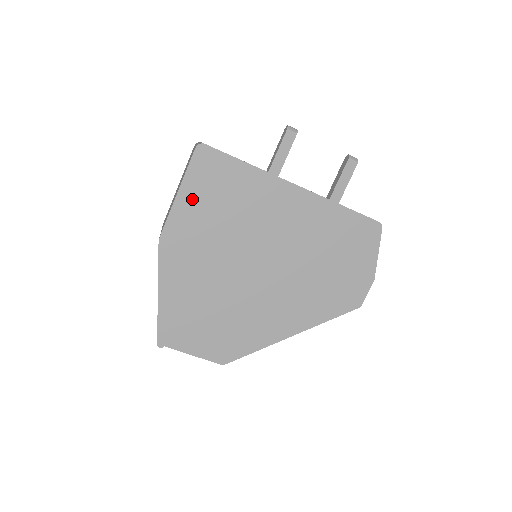
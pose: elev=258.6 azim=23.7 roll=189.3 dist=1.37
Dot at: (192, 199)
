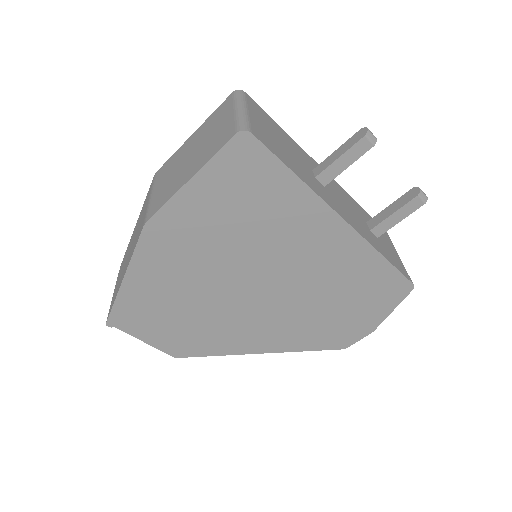
Dot at: (206, 193)
